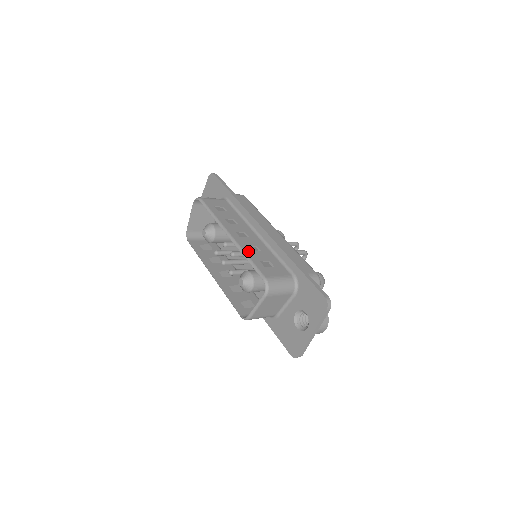
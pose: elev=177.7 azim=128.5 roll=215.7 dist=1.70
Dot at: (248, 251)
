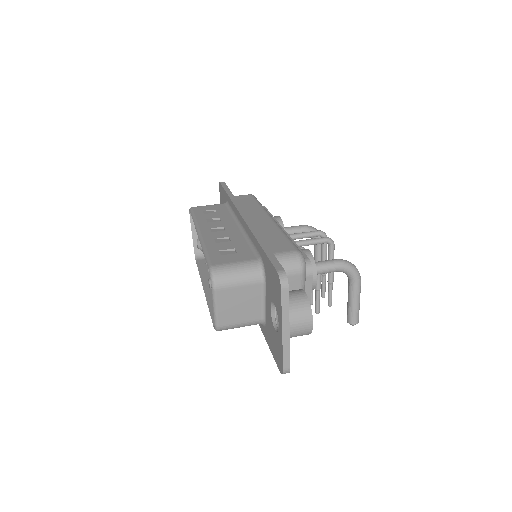
Dot at: (210, 243)
